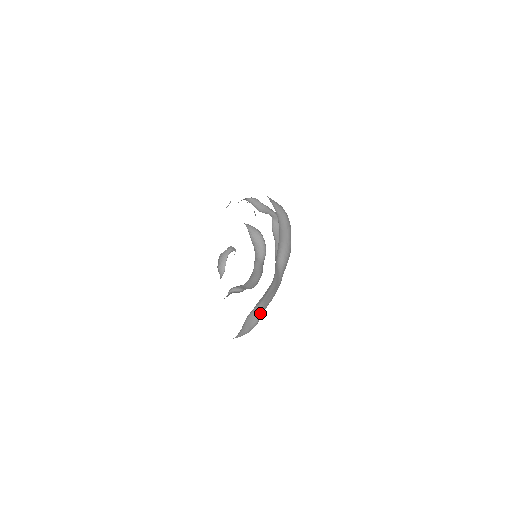
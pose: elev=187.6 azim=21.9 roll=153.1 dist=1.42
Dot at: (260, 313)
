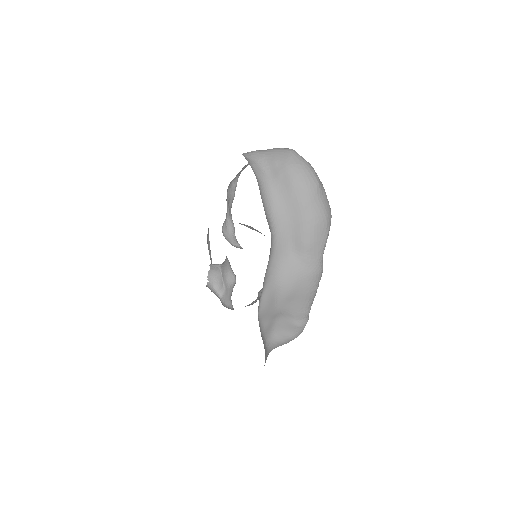
Dot at: (296, 317)
